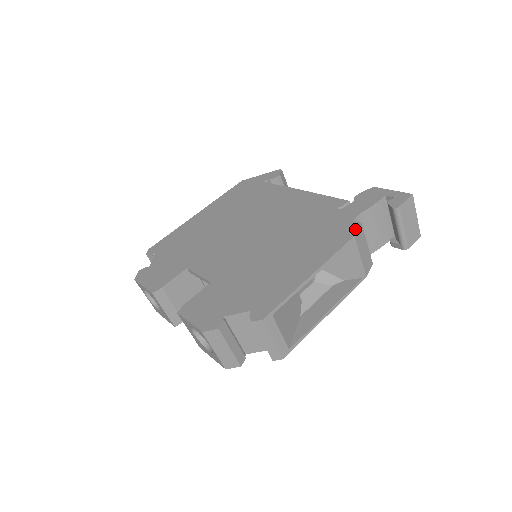
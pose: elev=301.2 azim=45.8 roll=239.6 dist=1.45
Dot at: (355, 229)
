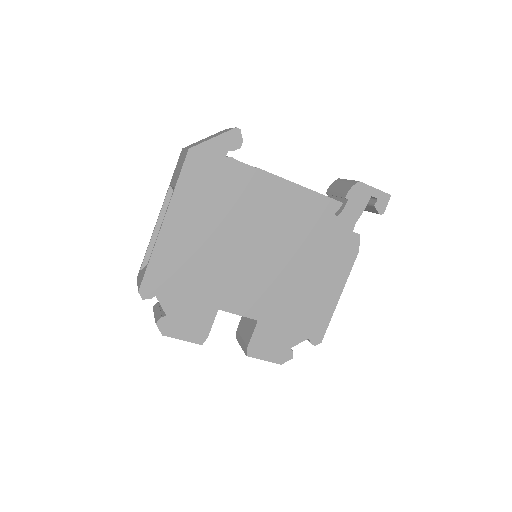
Dot at: (358, 243)
